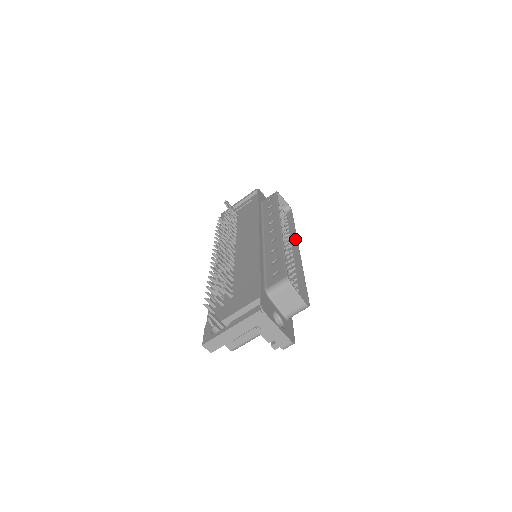
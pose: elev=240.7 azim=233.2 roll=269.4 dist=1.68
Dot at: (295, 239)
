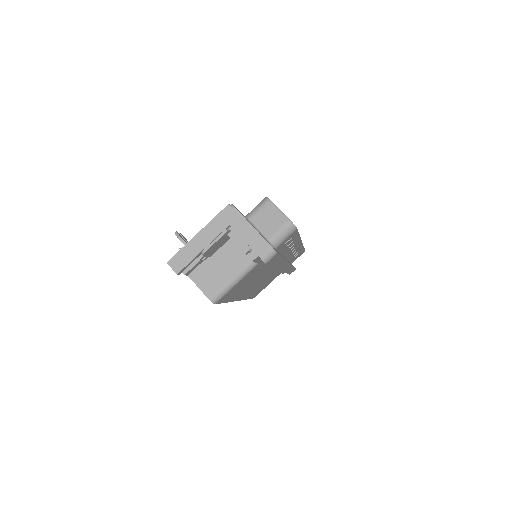
Dot at: occluded
